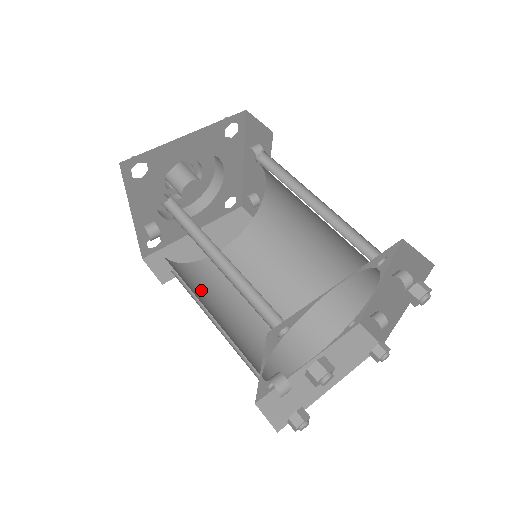
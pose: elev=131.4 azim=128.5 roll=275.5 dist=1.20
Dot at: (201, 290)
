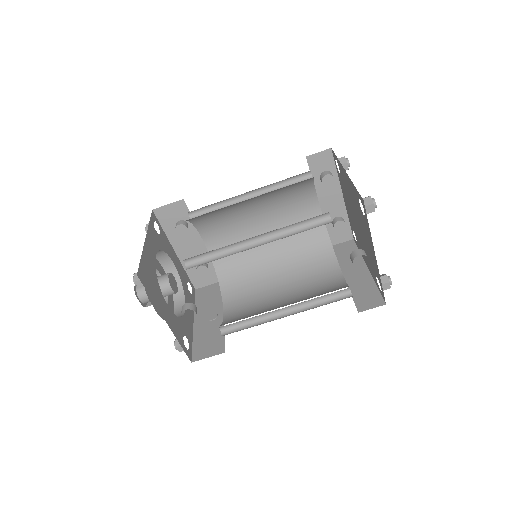
Dot at: occluded
